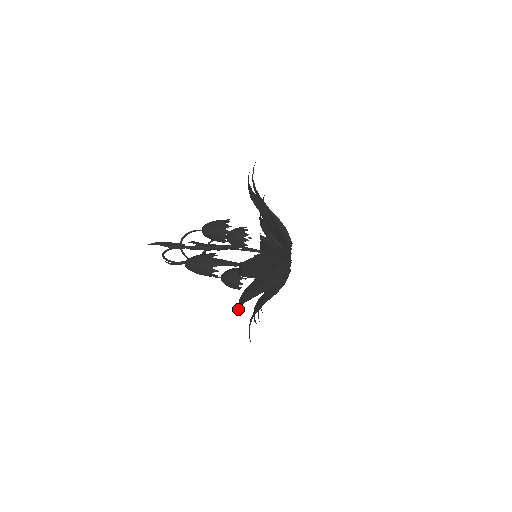
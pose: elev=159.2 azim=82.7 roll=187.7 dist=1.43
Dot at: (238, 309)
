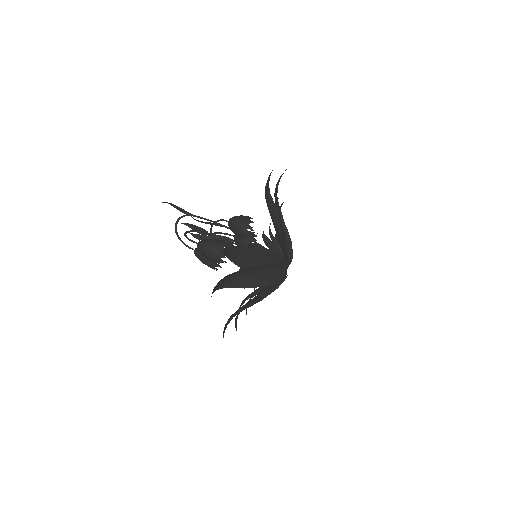
Dot at: (236, 319)
